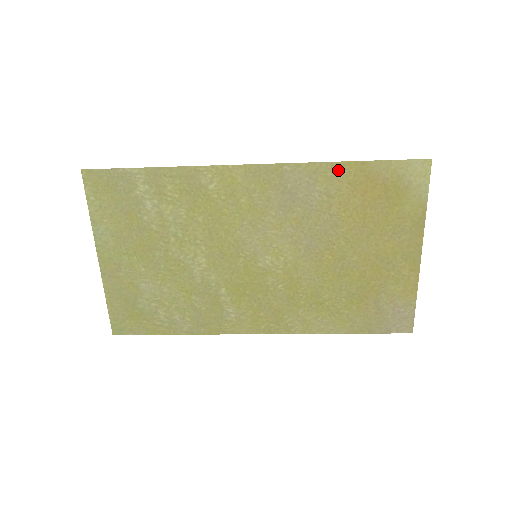
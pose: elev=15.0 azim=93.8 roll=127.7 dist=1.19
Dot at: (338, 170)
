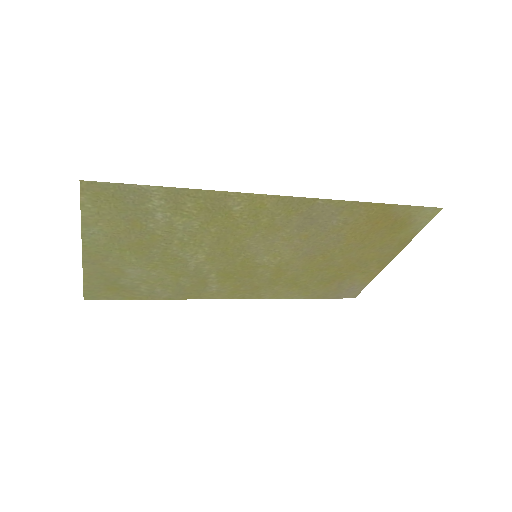
Dot at: (364, 208)
